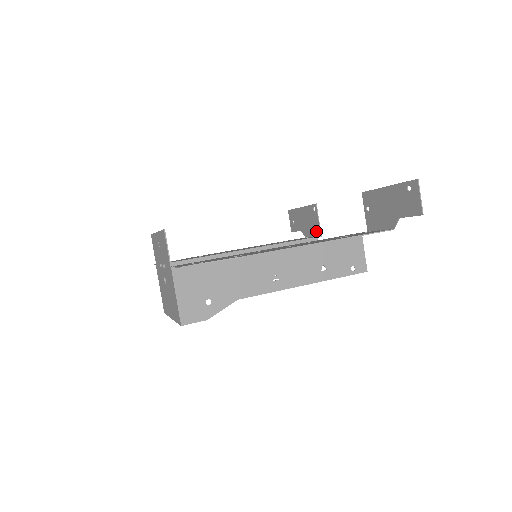
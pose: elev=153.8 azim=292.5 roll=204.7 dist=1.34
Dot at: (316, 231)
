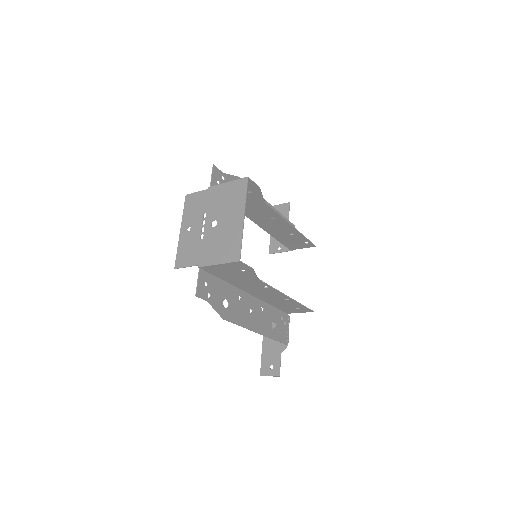
Dot at: (284, 323)
